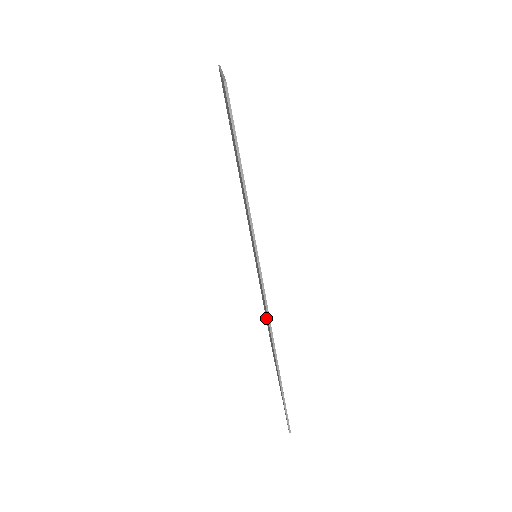
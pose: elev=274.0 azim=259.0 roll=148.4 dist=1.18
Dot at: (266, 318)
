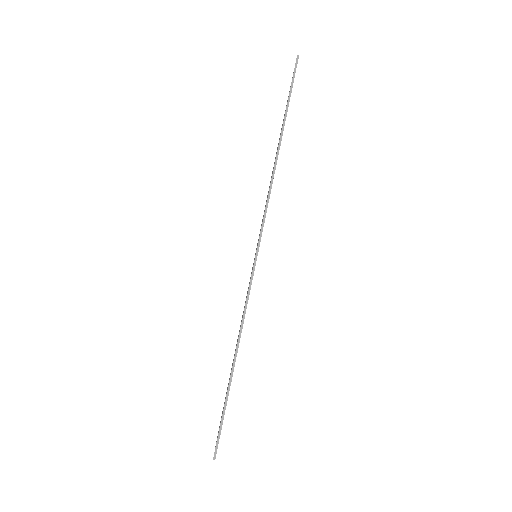
Dot at: occluded
